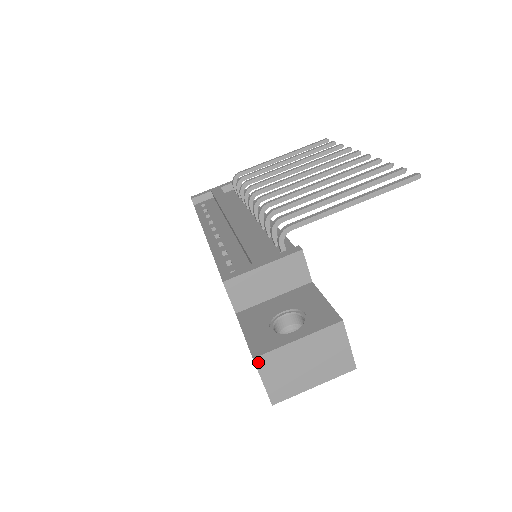
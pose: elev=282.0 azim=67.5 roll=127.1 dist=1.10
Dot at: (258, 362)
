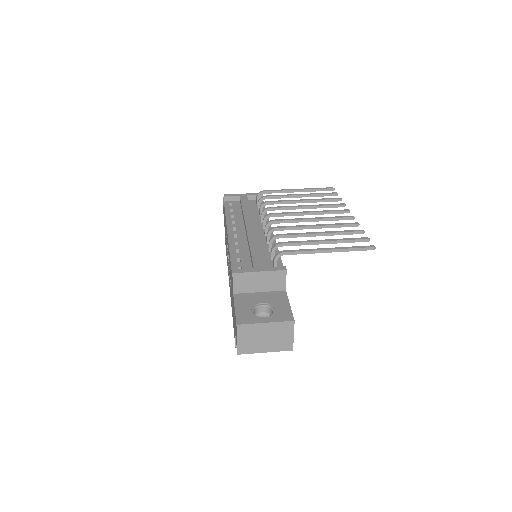
Dot at: (239, 328)
